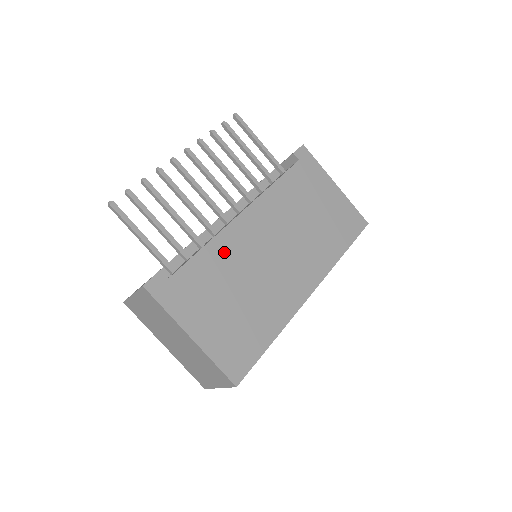
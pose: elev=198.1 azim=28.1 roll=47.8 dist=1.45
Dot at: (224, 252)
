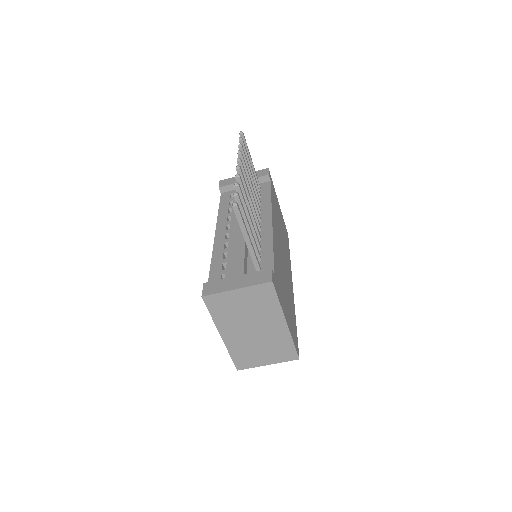
Dot at: (277, 254)
